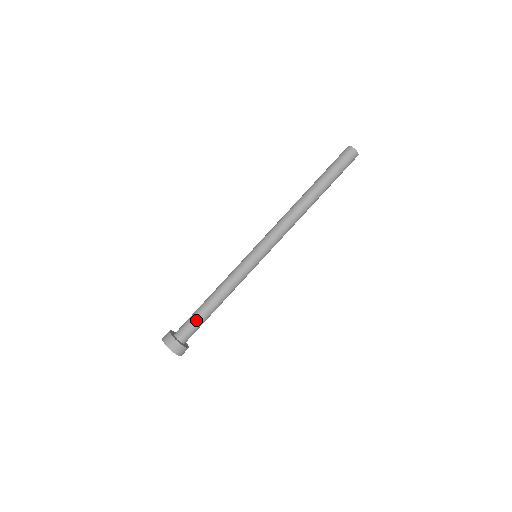
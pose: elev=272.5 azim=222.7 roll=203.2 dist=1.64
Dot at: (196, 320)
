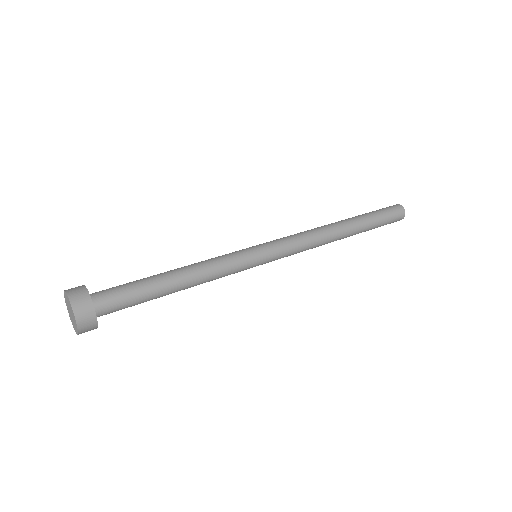
Dot at: (131, 282)
